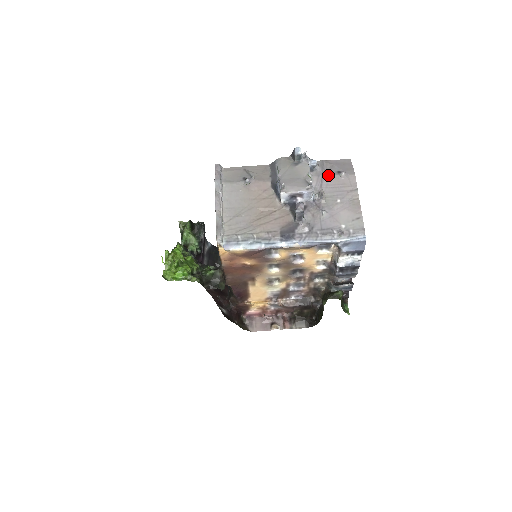
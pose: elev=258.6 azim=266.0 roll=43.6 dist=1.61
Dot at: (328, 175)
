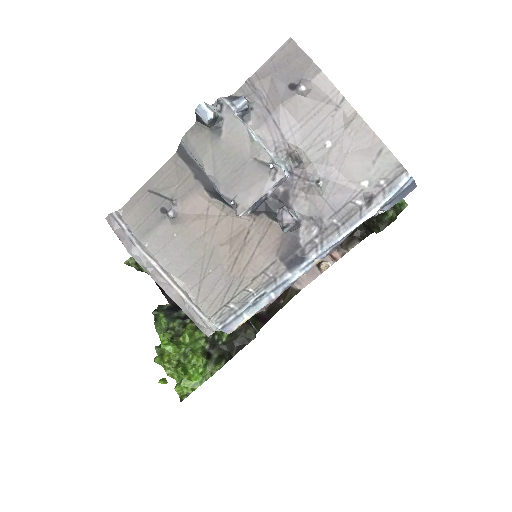
Dot at: (279, 108)
